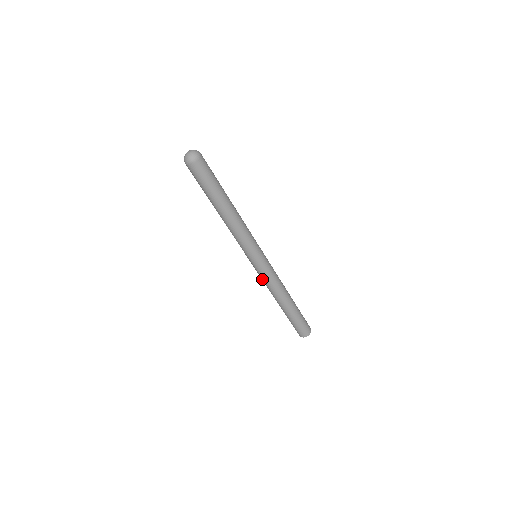
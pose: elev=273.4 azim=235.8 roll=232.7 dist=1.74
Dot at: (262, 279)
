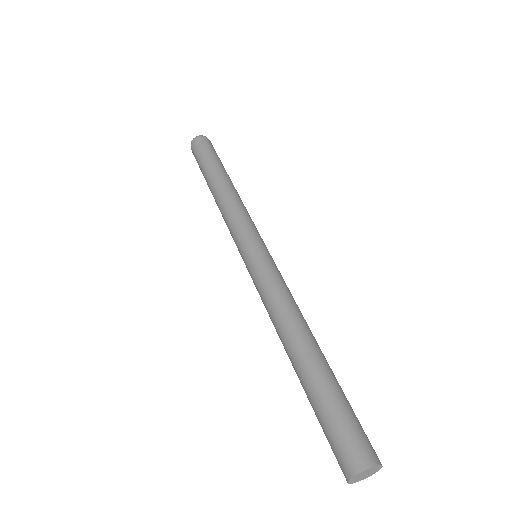
Dot at: (260, 291)
